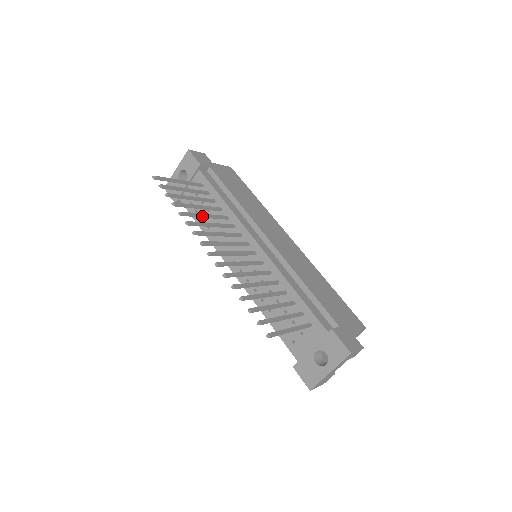
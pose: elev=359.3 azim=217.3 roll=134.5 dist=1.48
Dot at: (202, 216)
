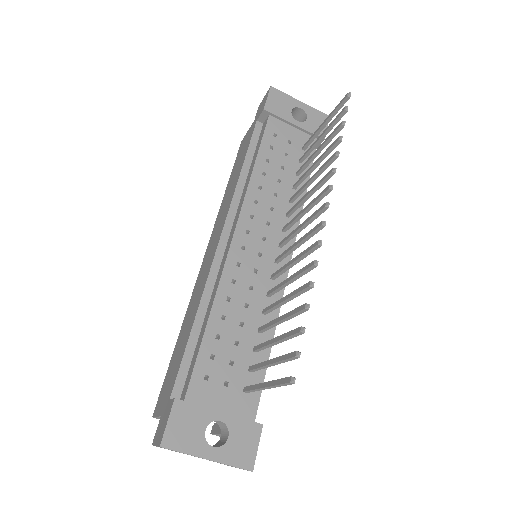
Dot at: (316, 177)
